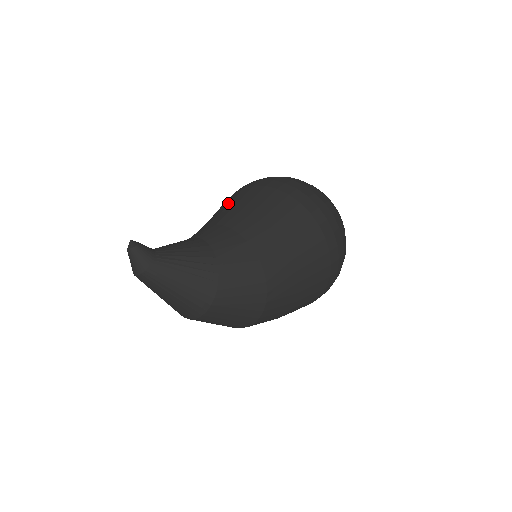
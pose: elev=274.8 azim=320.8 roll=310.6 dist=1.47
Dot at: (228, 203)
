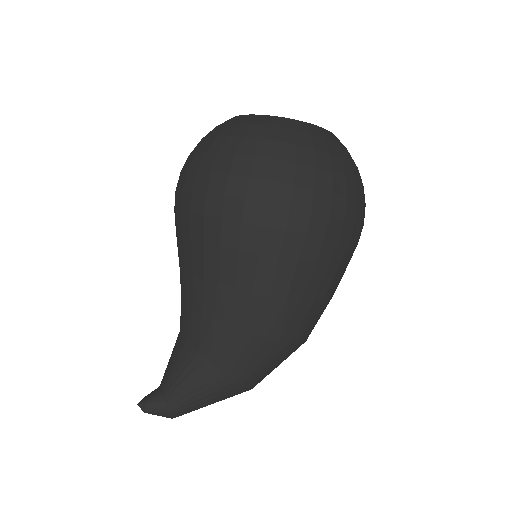
Dot at: (178, 249)
